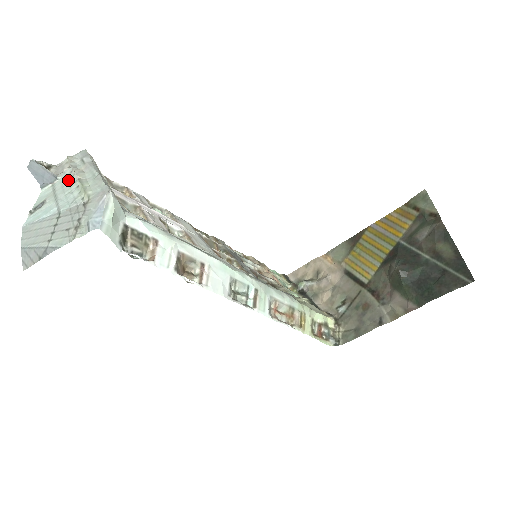
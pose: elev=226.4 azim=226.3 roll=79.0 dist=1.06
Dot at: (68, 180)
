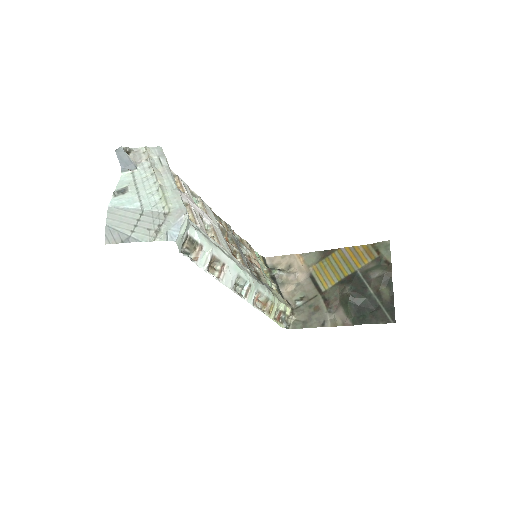
Dot at: (147, 176)
